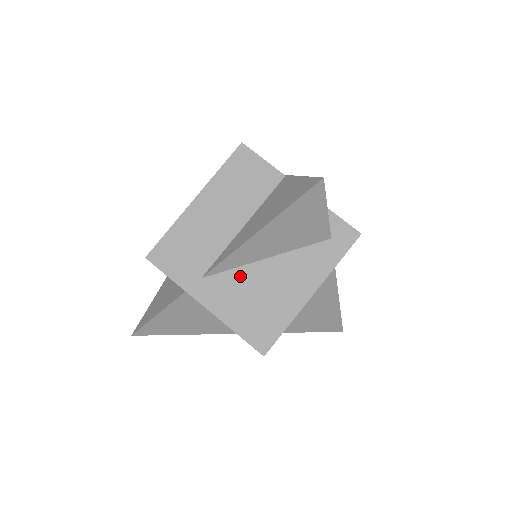
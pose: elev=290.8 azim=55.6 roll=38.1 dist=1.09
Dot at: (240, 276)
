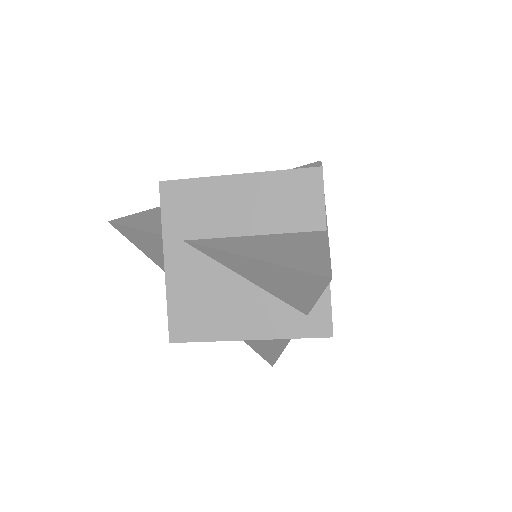
Dot at: (212, 269)
